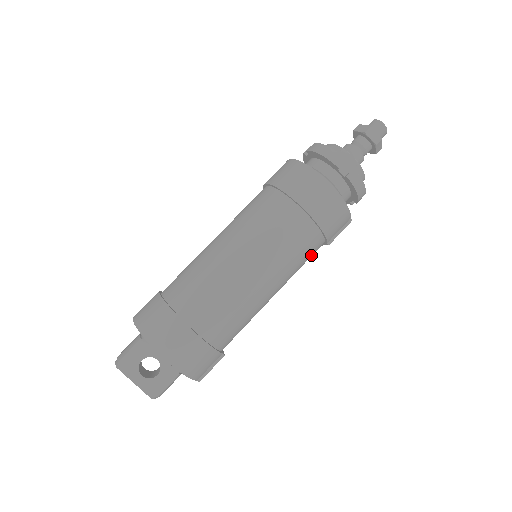
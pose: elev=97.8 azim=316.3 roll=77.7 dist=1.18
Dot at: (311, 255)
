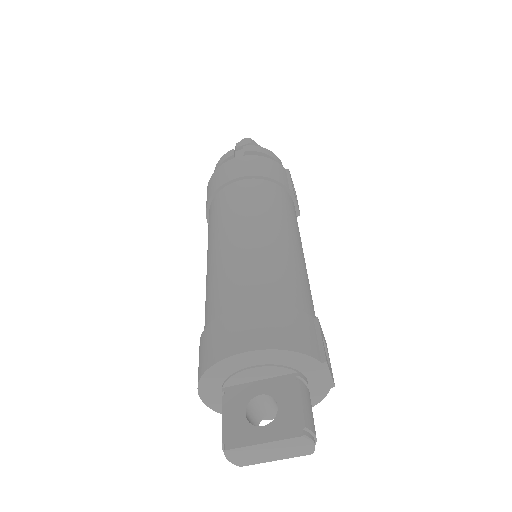
Dot at: (289, 205)
